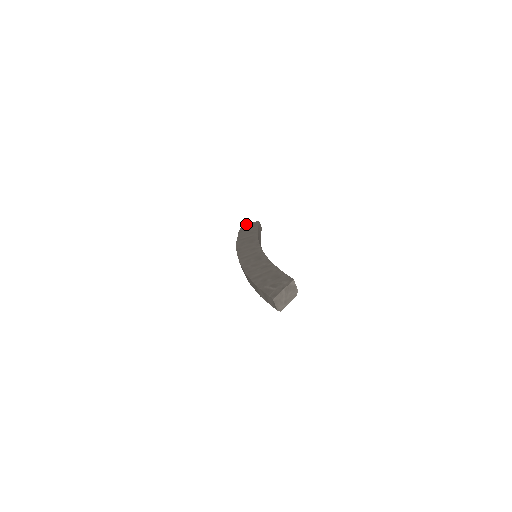
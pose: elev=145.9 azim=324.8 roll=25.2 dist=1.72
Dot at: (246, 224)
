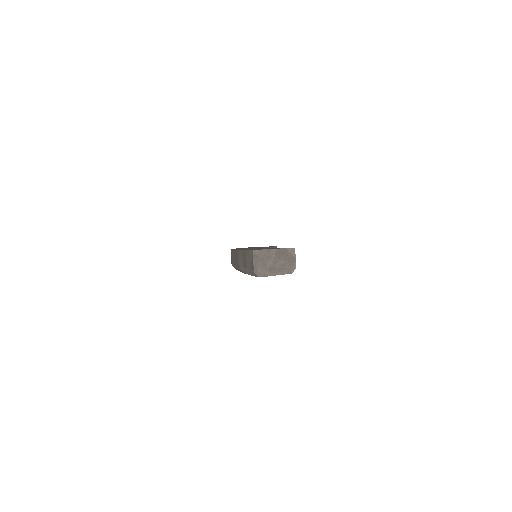
Dot at: occluded
